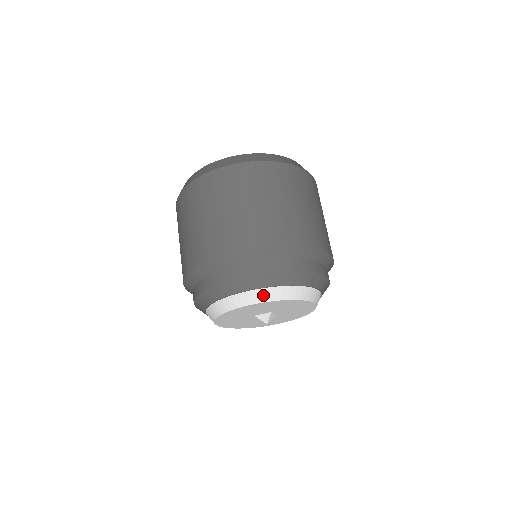
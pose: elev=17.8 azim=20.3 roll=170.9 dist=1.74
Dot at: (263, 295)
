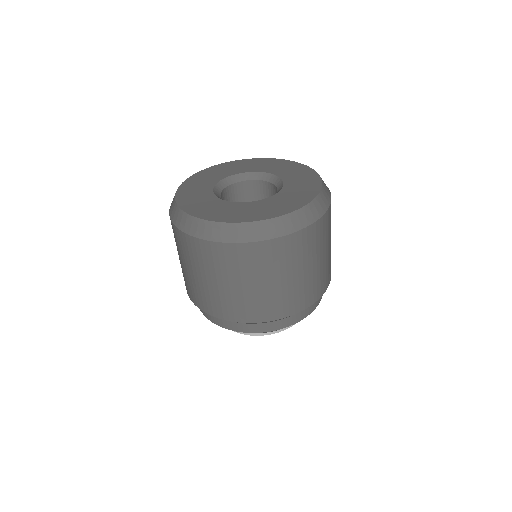
Dot at: occluded
